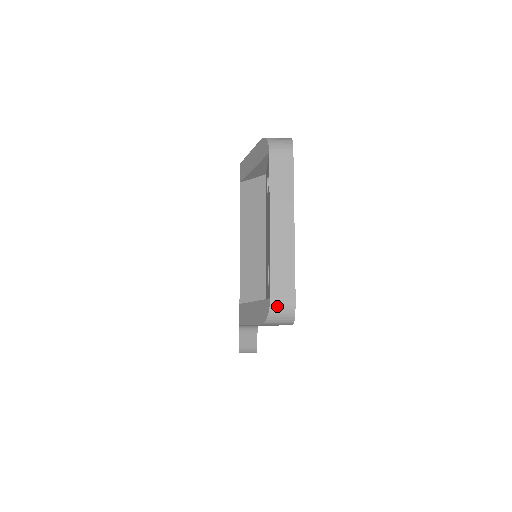
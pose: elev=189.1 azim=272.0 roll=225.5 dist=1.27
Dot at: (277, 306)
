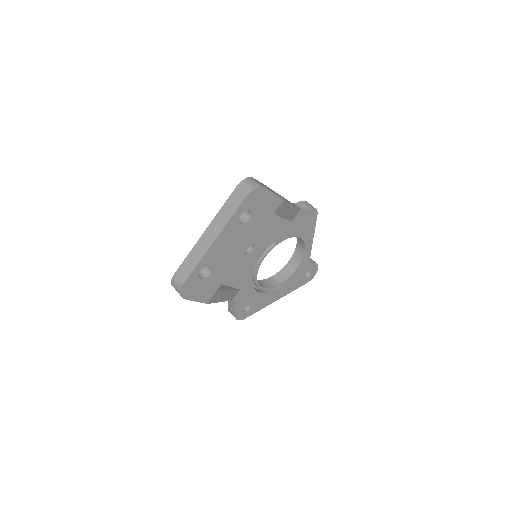
Dot at: (175, 280)
